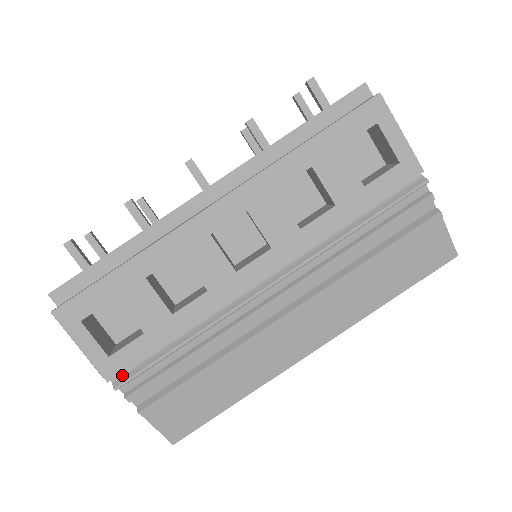
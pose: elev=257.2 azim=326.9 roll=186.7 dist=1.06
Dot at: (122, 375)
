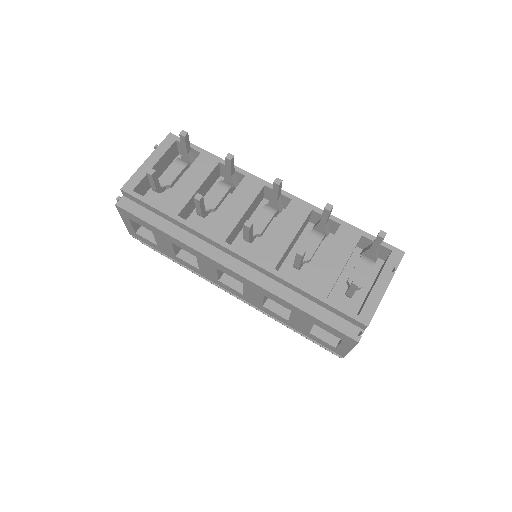
Dot at: occluded
